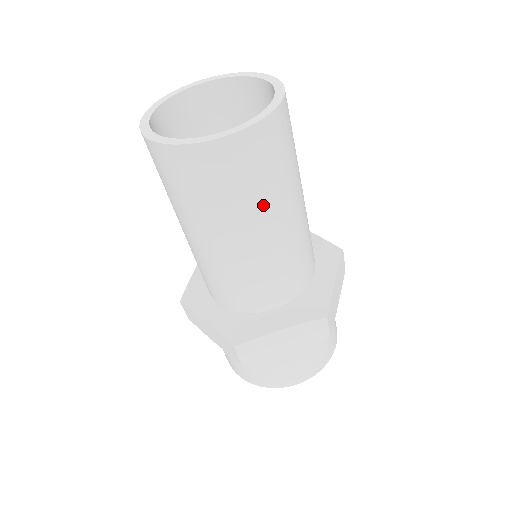
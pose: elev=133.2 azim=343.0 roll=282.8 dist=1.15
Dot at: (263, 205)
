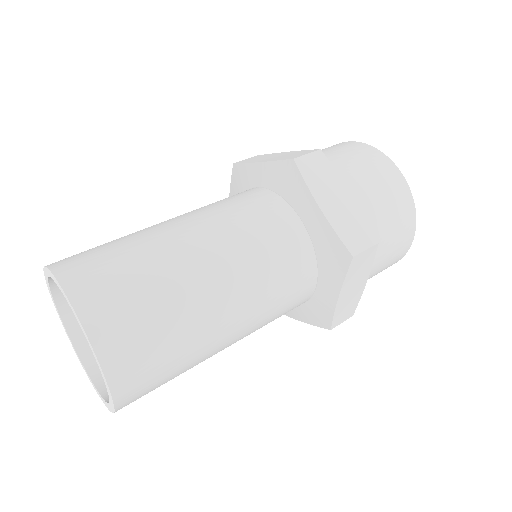
Dot at: (196, 337)
